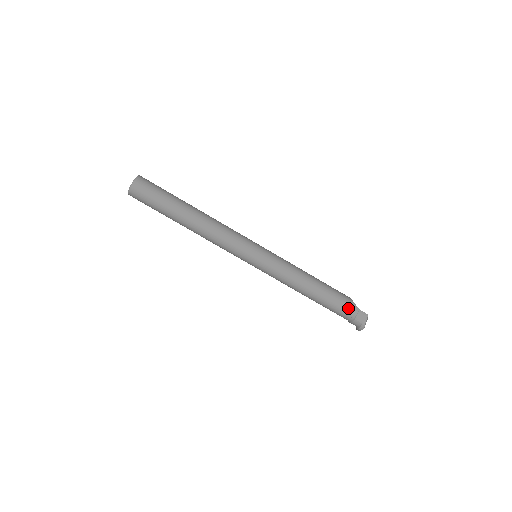
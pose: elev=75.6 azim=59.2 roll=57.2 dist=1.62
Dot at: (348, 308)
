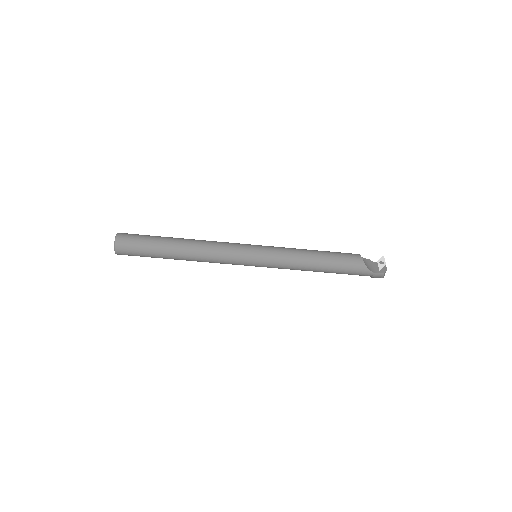
Dot at: (361, 274)
